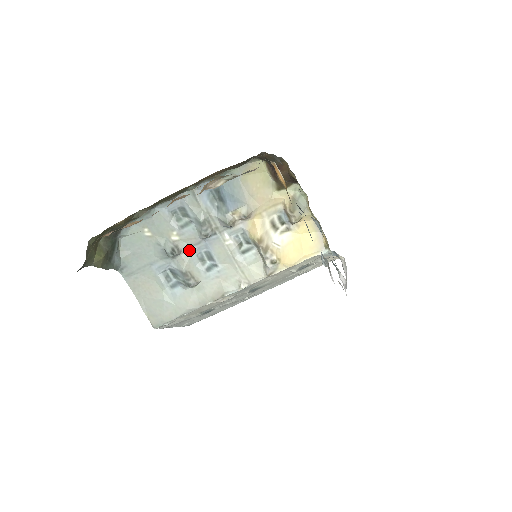
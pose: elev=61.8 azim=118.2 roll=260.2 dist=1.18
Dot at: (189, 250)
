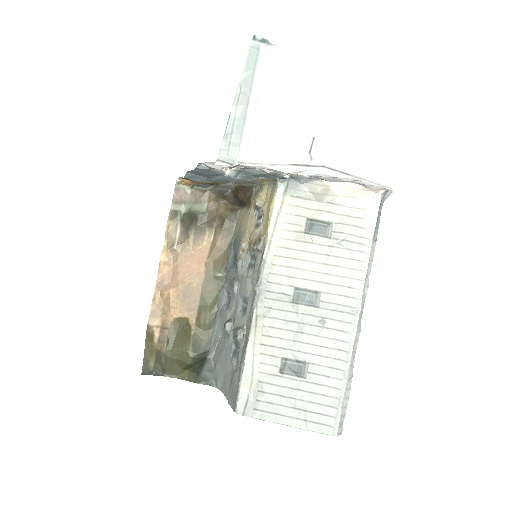
Dot at: (235, 313)
